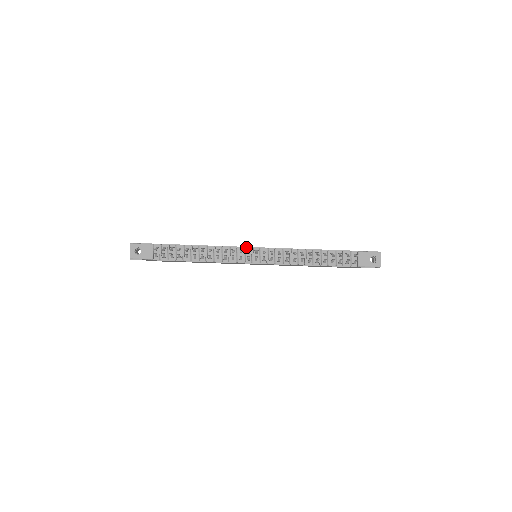
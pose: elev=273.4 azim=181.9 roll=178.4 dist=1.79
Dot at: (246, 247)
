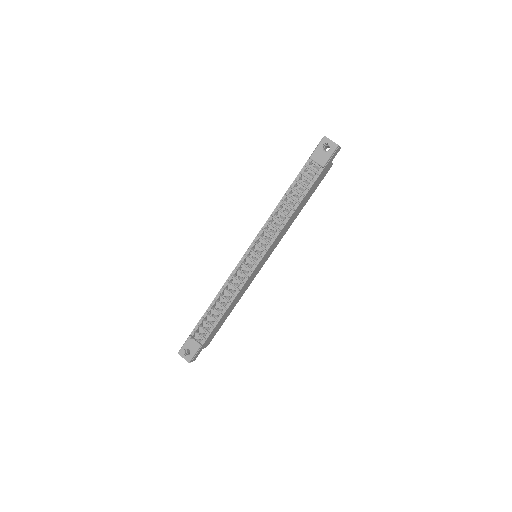
Dot at: (240, 260)
